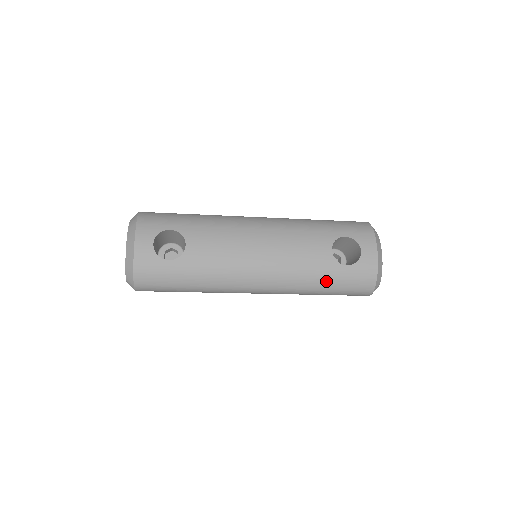
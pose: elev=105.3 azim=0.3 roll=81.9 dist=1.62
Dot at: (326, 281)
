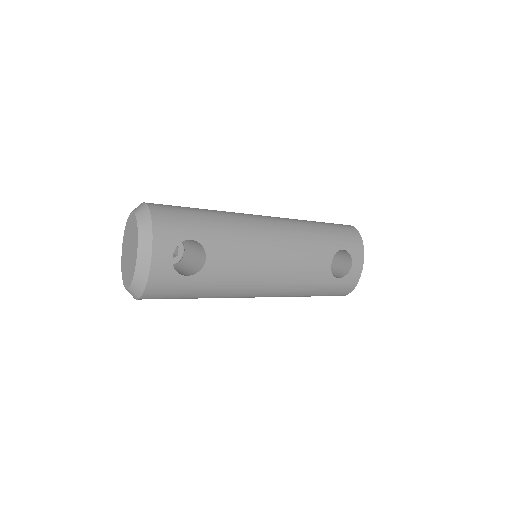
Dot at: (318, 290)
